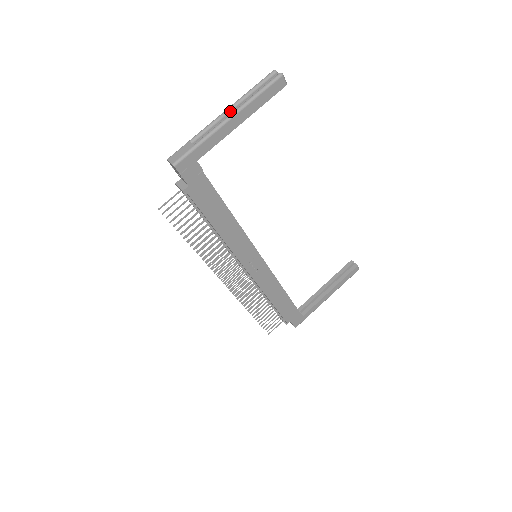
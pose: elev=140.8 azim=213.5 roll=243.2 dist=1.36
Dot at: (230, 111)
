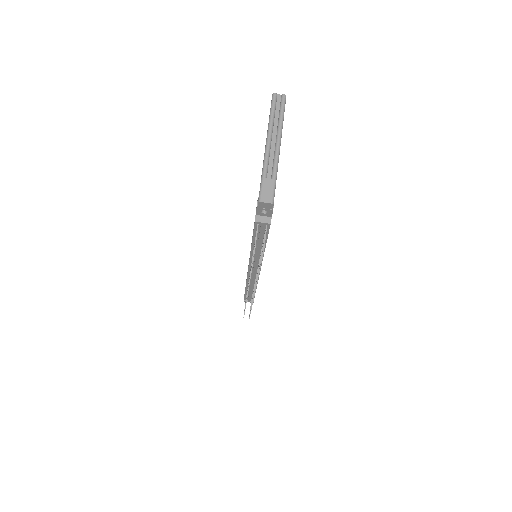
Dot at: (271, 139)
